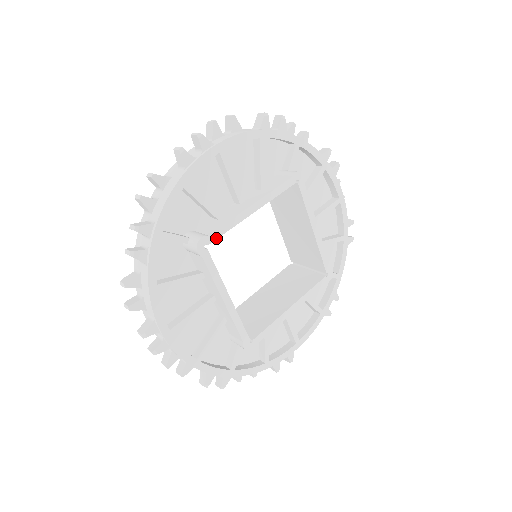
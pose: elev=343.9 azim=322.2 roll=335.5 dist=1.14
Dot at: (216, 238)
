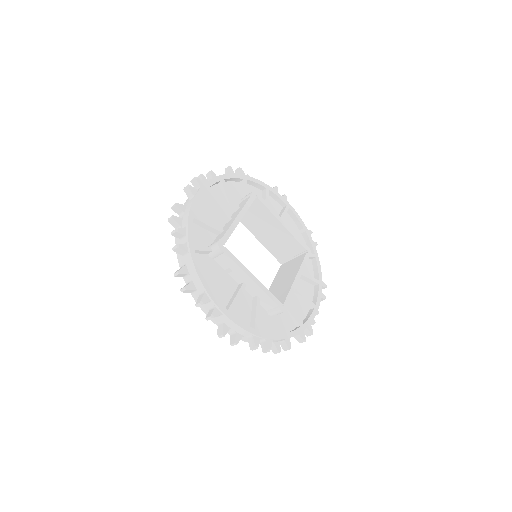
Dot at: (262, 202)
